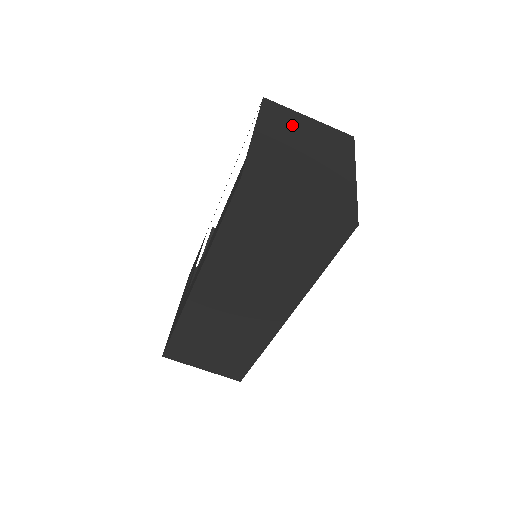
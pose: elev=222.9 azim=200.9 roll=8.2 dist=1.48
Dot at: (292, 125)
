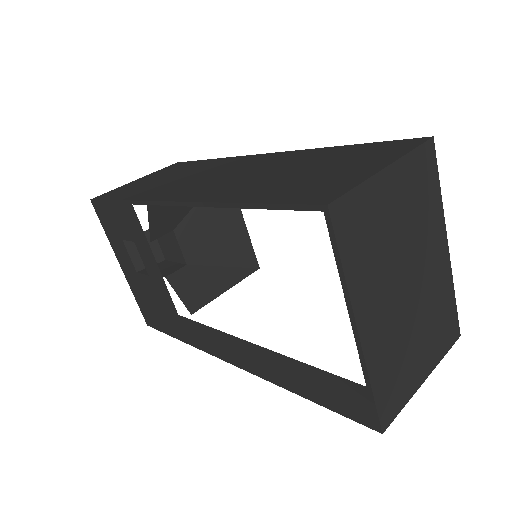
Dot at: (380, 234)
